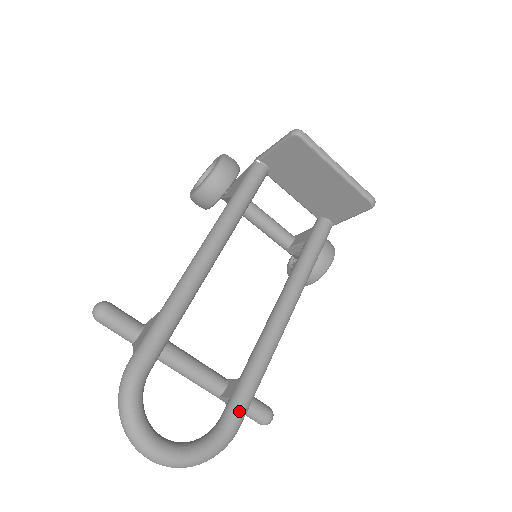
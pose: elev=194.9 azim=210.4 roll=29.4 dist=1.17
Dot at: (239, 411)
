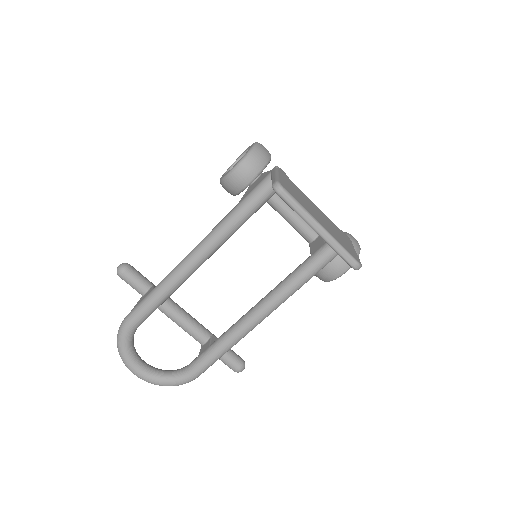
Dot at: (198, 369)
